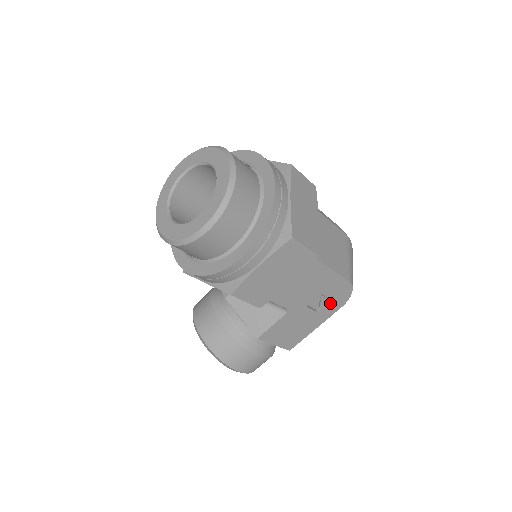
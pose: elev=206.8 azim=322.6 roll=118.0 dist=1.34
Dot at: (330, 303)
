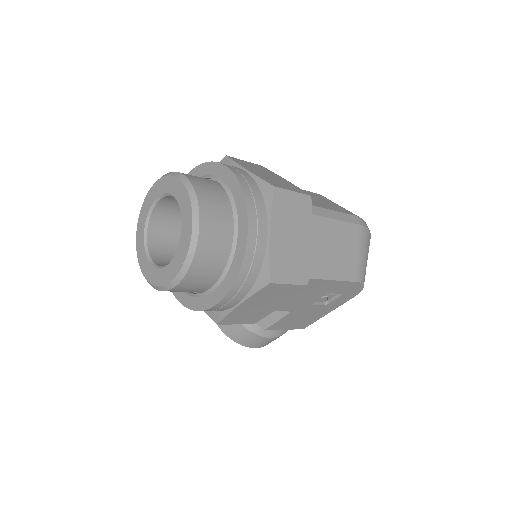
Dot at: (339, 297)
